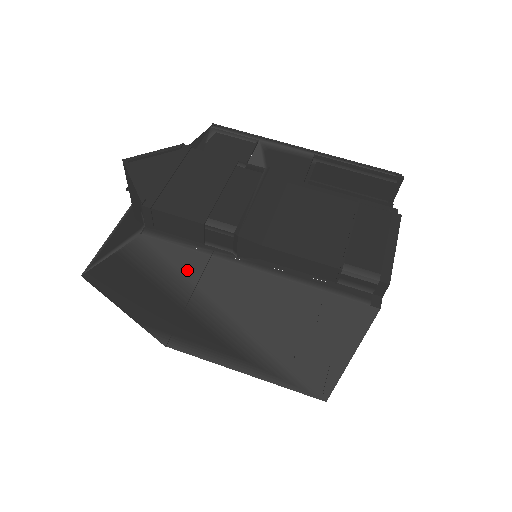
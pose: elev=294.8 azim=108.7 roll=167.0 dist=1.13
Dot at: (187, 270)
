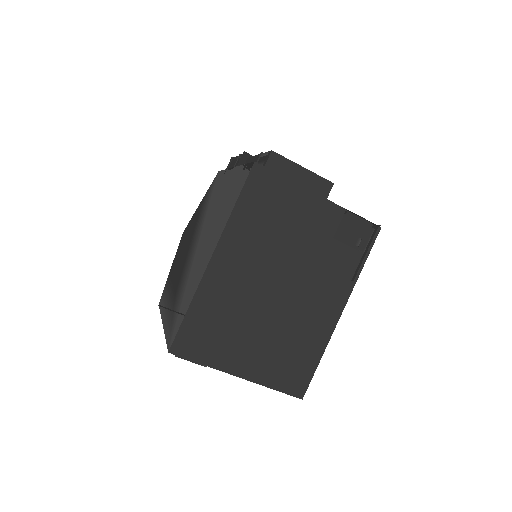
Dot at: (214, 191)
